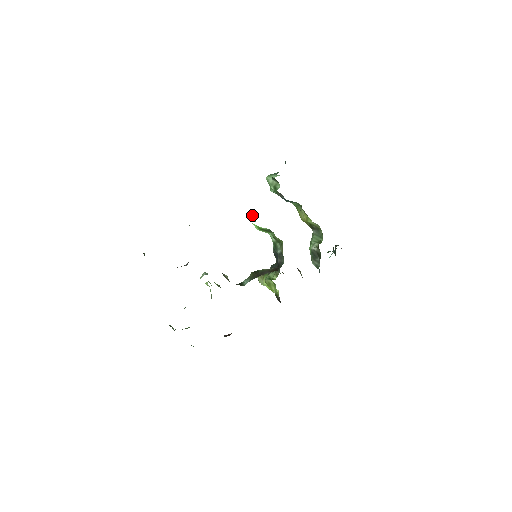
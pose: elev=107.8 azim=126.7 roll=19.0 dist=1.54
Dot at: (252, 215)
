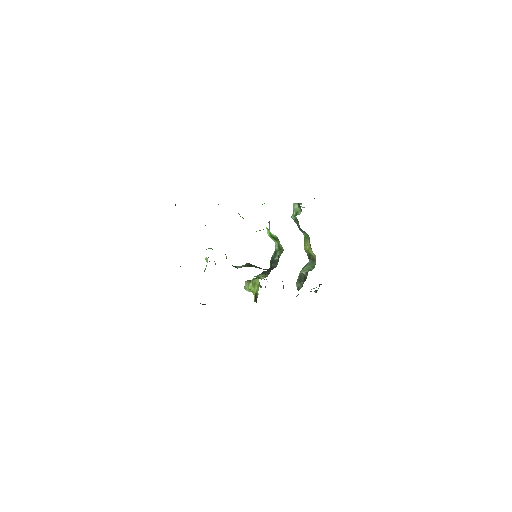
Dot at: (269, 223)
